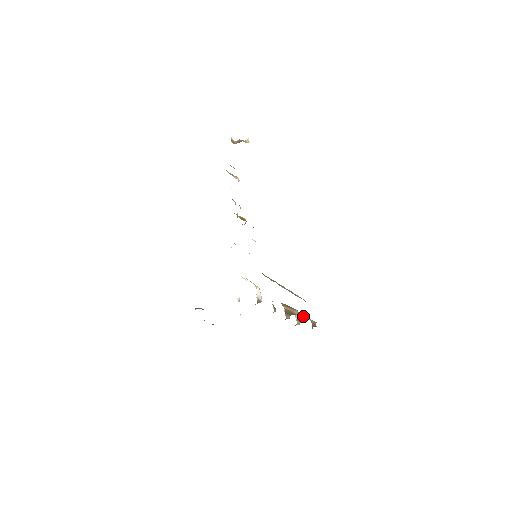
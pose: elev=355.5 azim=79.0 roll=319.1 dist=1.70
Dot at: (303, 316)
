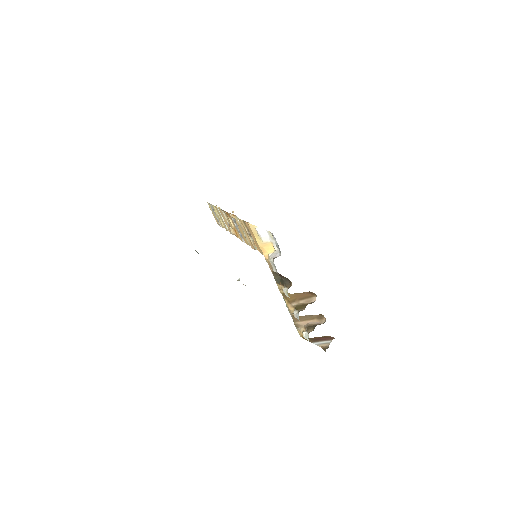
Dot at: (317, 322)
